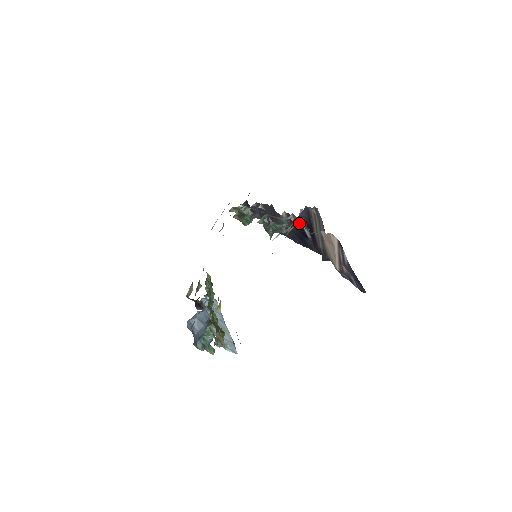
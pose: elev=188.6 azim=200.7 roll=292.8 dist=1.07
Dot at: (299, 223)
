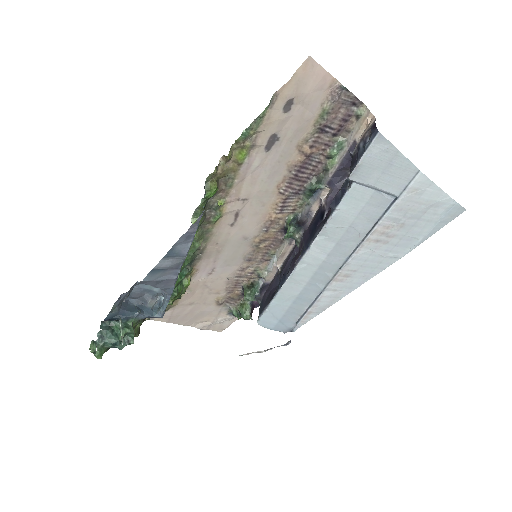
Dot at: (326, 204)
